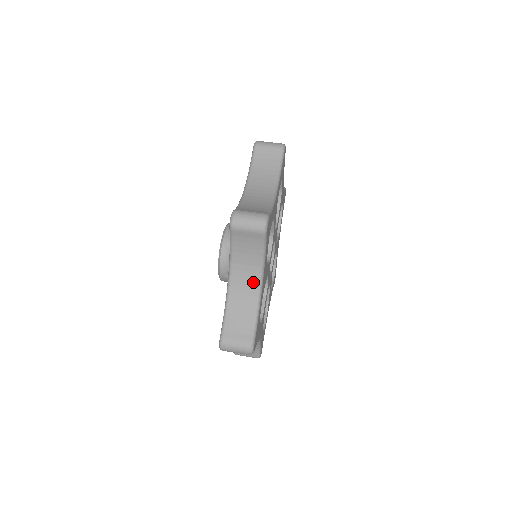
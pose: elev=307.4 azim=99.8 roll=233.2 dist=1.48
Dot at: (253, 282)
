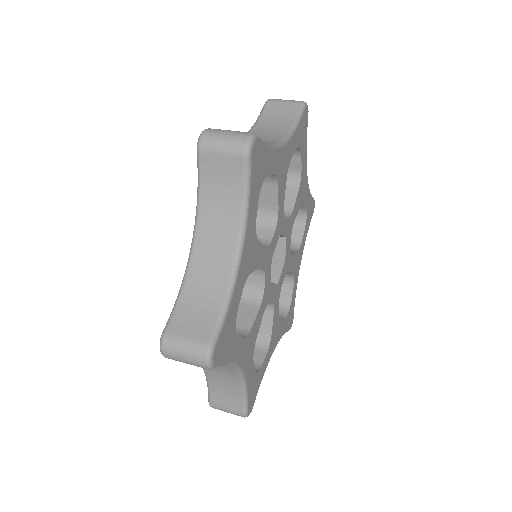
Dot at: (273, 139)
